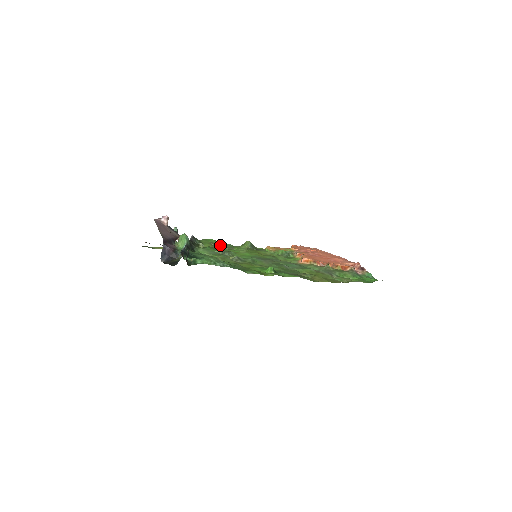
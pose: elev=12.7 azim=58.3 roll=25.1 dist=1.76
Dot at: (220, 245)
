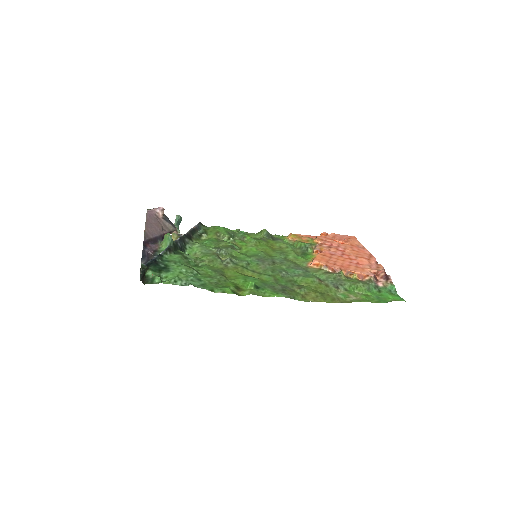
Dot at: (227, 236)
